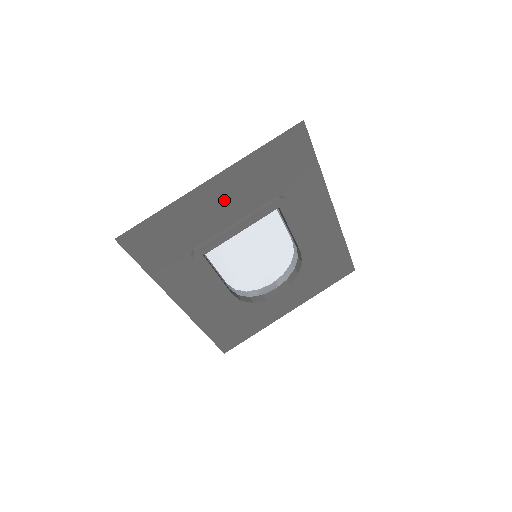
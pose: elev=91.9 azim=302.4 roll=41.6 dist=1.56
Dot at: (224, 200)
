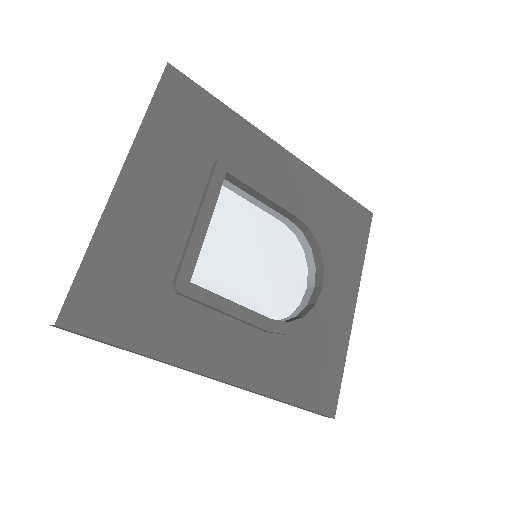
Dot at: (157, 197)
